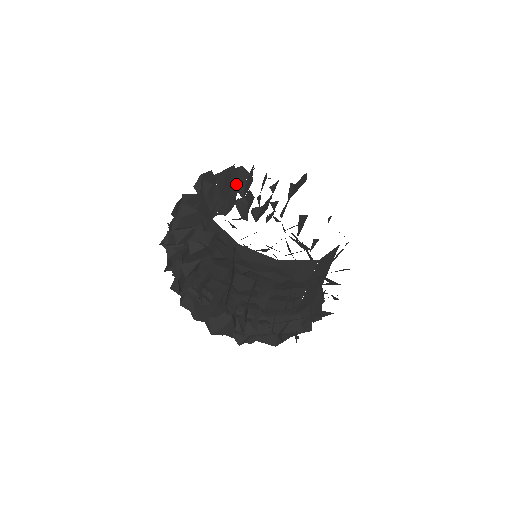
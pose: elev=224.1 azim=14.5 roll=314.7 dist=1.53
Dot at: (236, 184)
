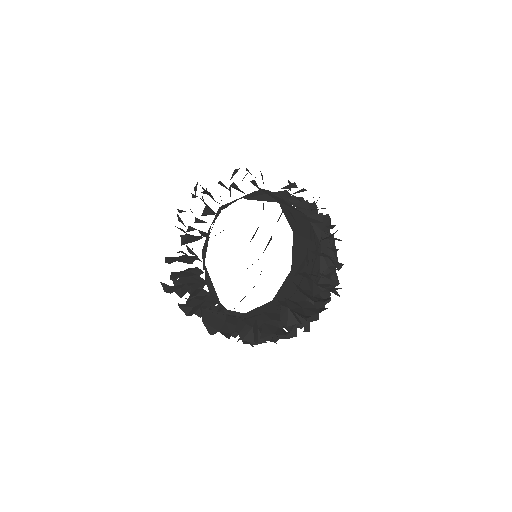
Dot at: (210, 196)
